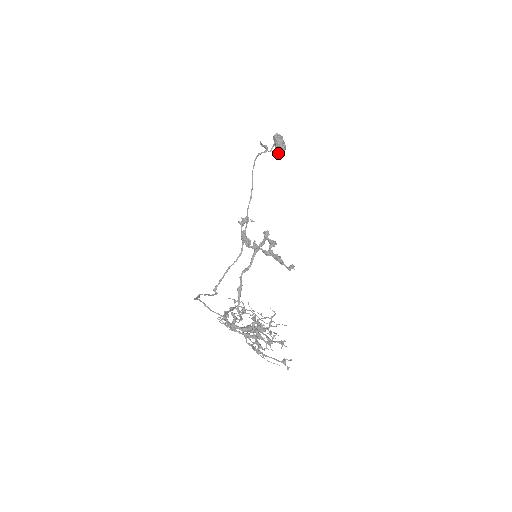
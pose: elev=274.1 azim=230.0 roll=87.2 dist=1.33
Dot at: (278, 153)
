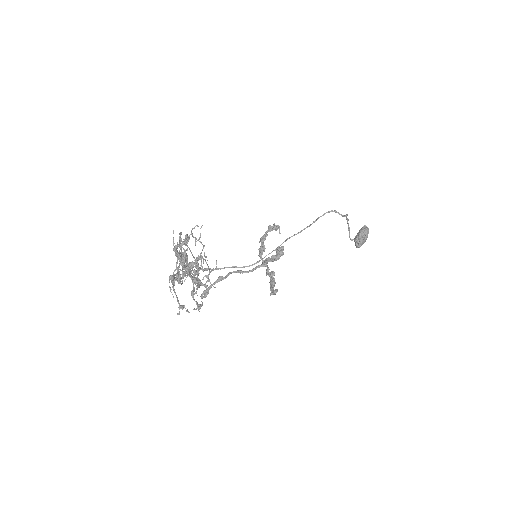
Dot at: (355, 241)
